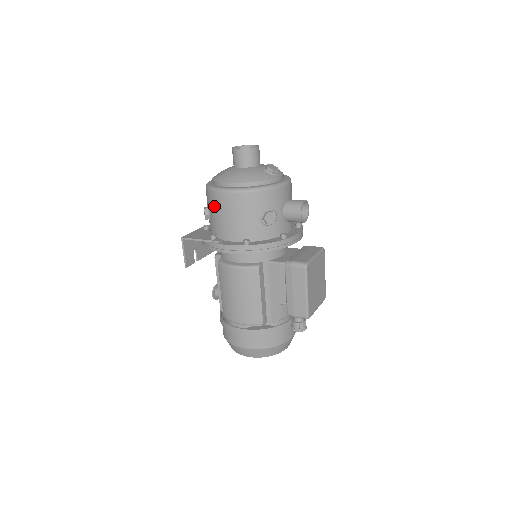
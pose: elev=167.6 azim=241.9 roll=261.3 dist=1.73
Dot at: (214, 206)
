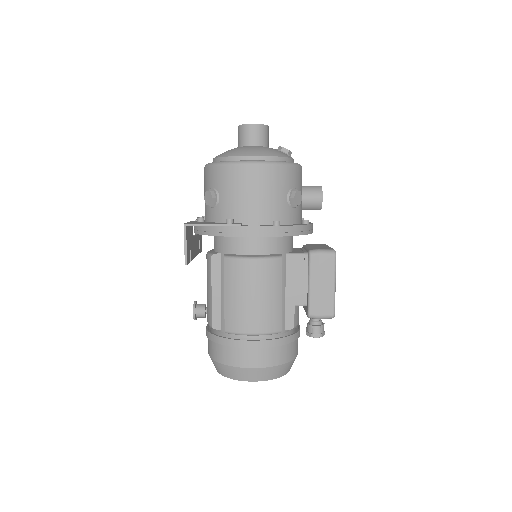
Dot at: (231, 183)
